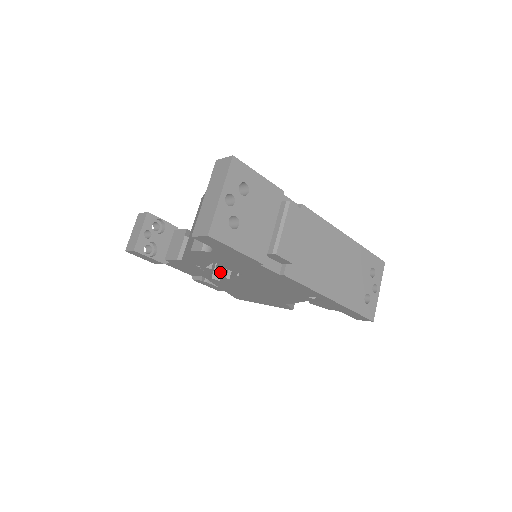
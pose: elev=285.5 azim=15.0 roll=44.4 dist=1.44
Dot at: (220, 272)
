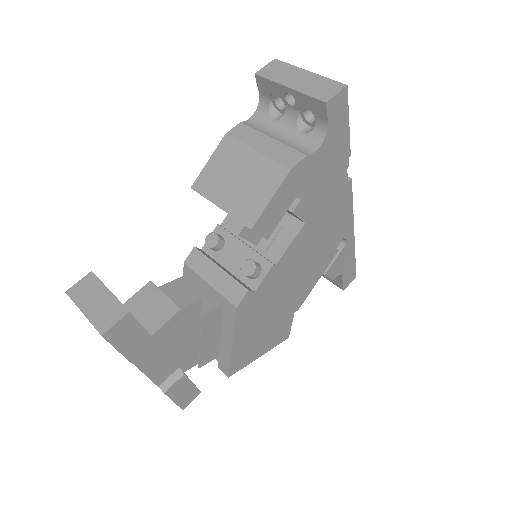
Dot at: (258, 269)
